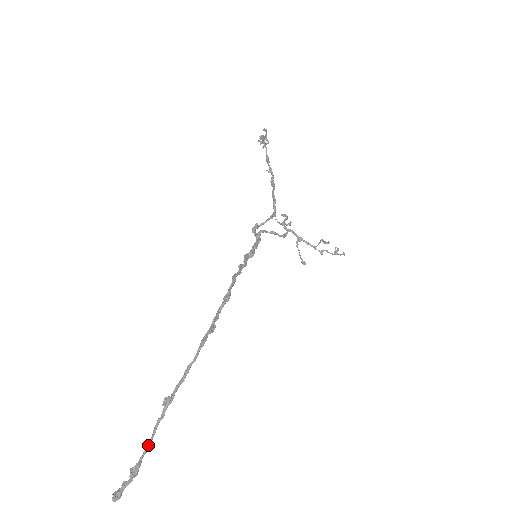
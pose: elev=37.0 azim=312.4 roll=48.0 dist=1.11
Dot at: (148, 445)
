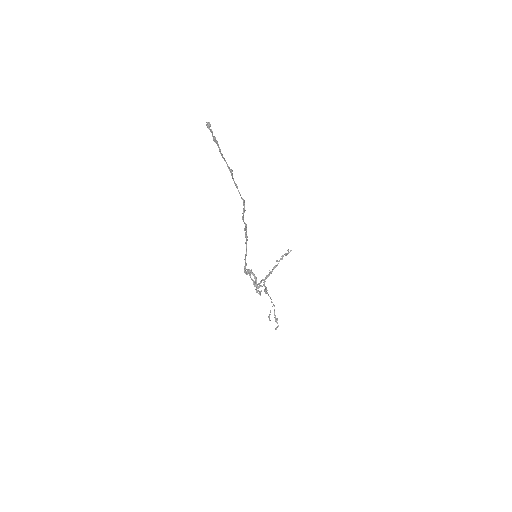
Dot at: (220, 152)
